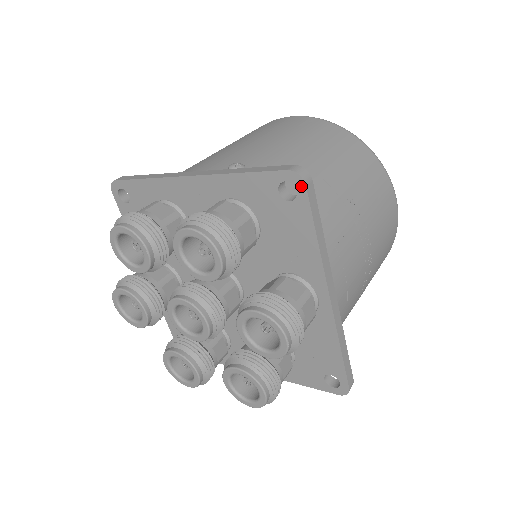
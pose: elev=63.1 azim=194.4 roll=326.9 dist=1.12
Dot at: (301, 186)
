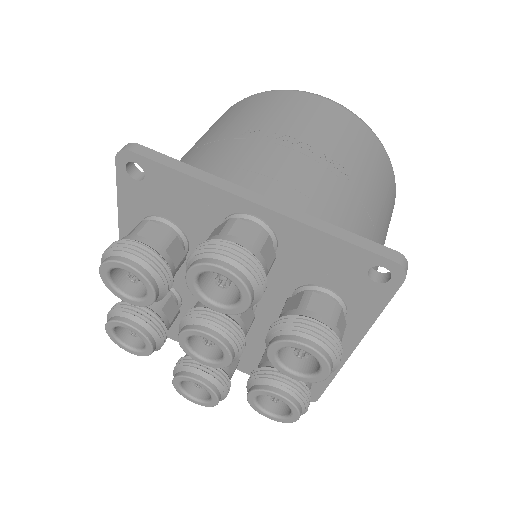
Dot at: (130, 156)
